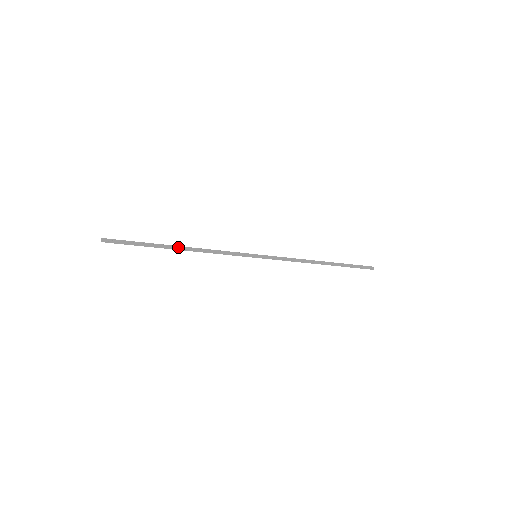
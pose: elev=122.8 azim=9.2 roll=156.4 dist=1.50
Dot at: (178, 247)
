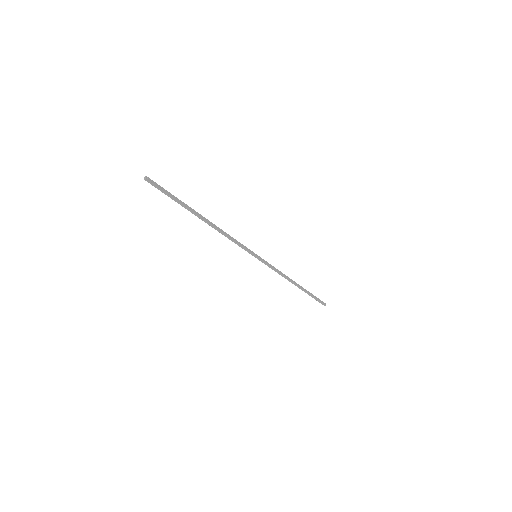
Dot at: (204, 218)
